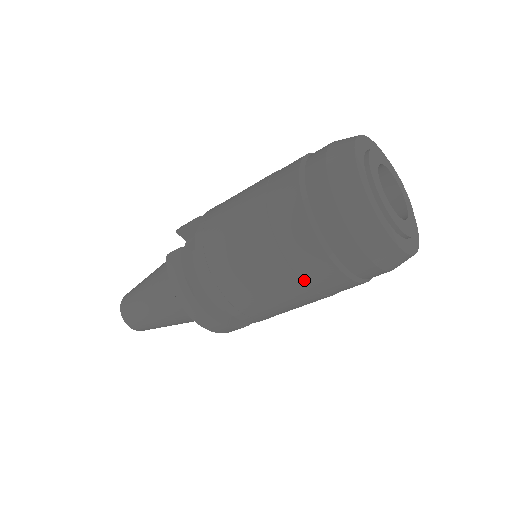
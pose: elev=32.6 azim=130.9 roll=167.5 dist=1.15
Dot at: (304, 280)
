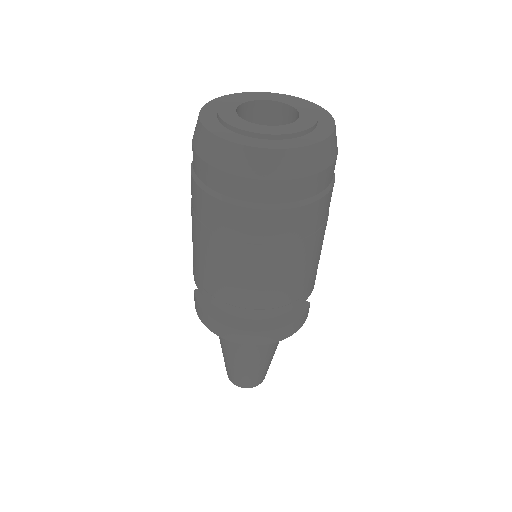
Dot at: (250, 242)
